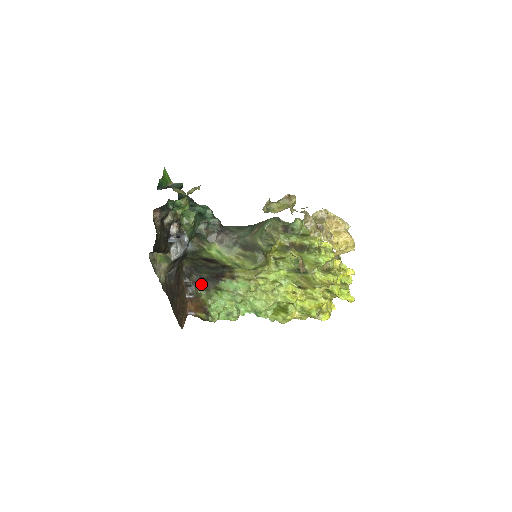
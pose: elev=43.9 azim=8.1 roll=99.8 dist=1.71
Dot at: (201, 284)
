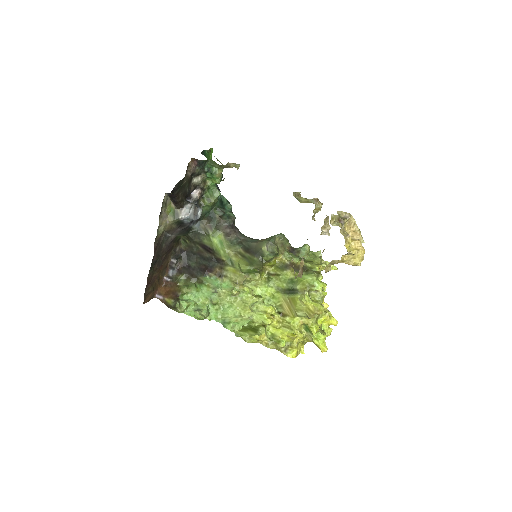
Dot at: (185, 271)
